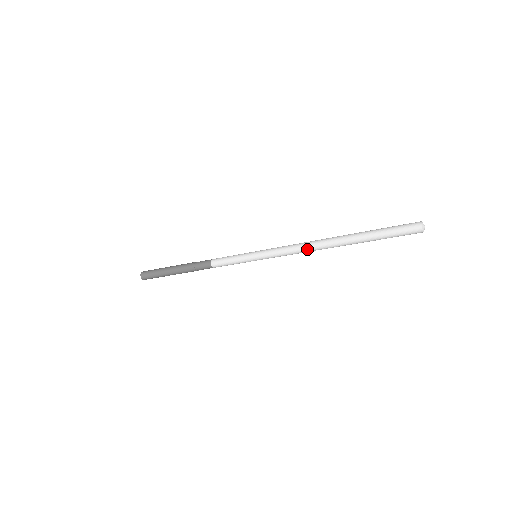
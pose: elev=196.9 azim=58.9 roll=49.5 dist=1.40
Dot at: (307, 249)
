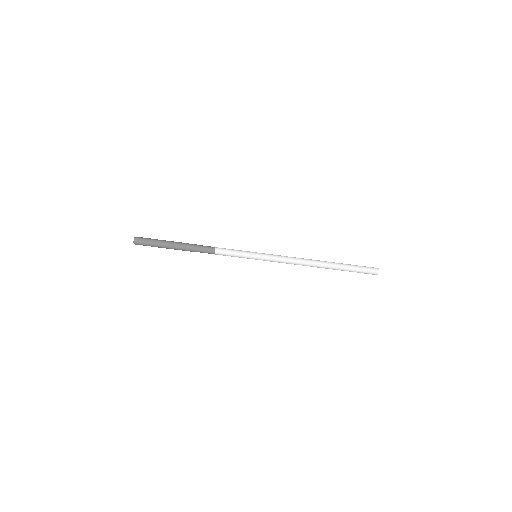
Dot at: (300, 264)
